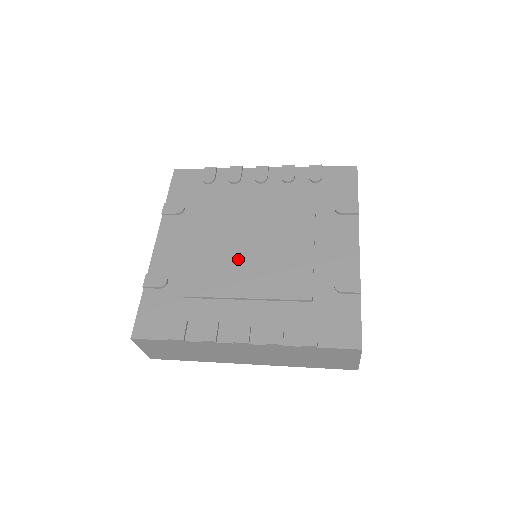
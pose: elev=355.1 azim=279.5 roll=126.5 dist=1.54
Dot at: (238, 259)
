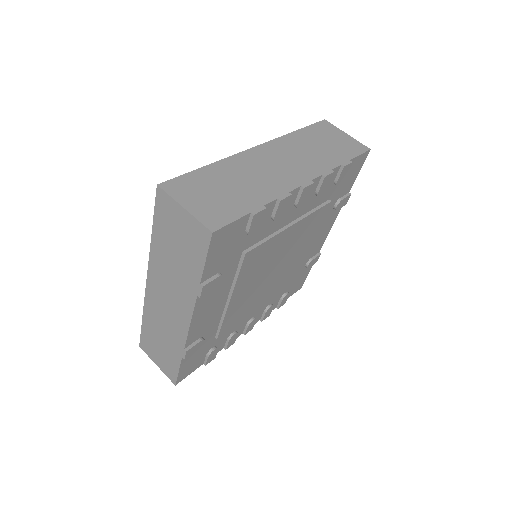
Dot at: (261, 290)
